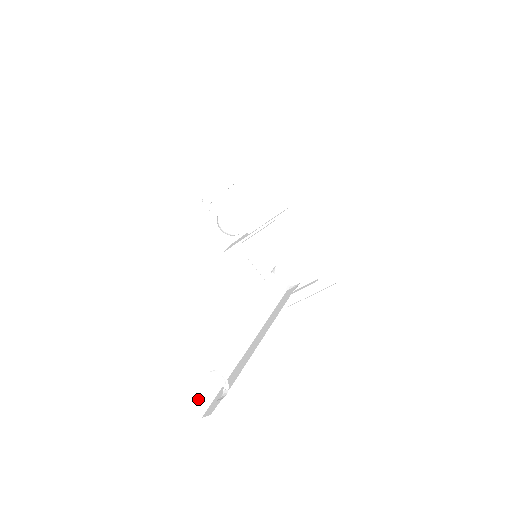
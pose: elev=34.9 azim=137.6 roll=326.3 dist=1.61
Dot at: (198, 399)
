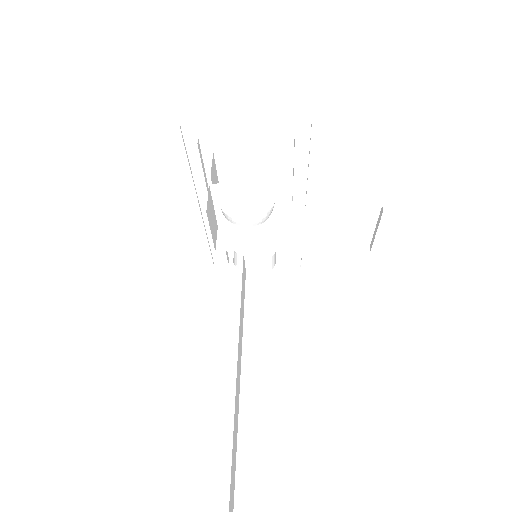
Dot at: out of frame
